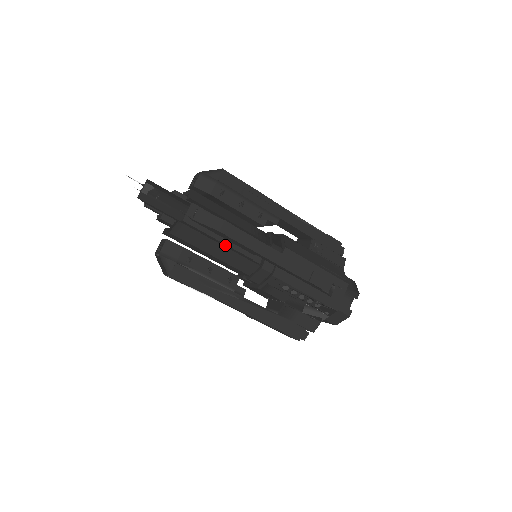
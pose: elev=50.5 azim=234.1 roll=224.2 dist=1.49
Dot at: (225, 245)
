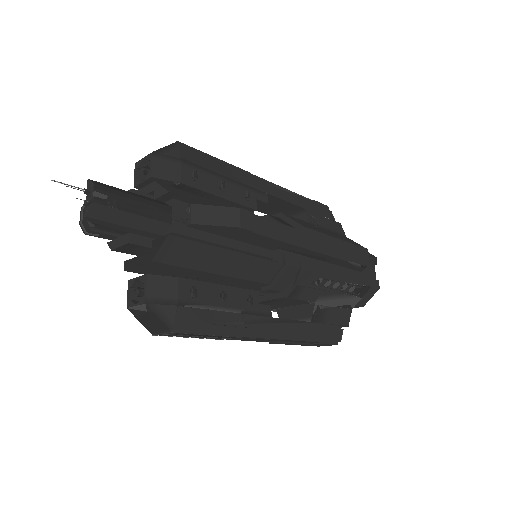
Dot at: occluded
